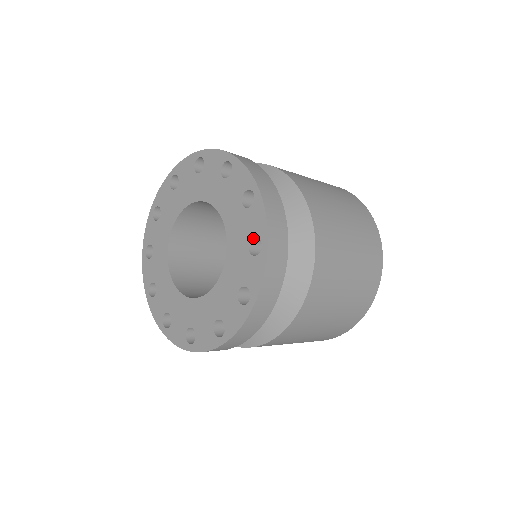
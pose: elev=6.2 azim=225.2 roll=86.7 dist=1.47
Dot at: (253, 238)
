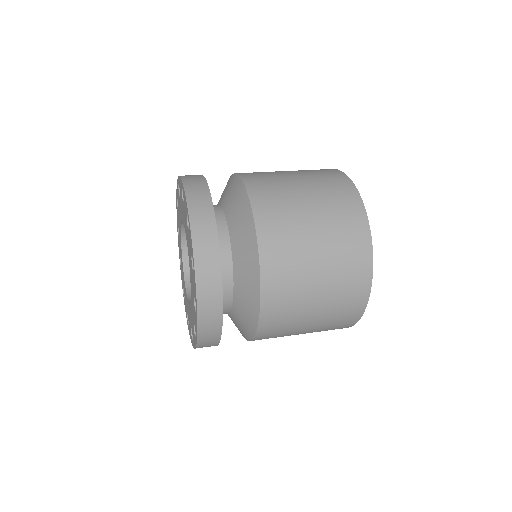
Dot at: occluded
